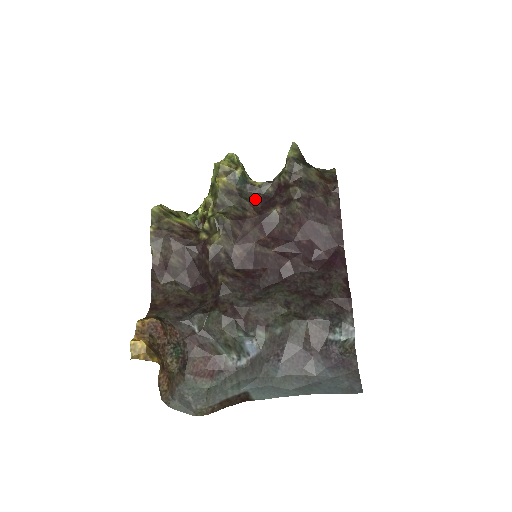
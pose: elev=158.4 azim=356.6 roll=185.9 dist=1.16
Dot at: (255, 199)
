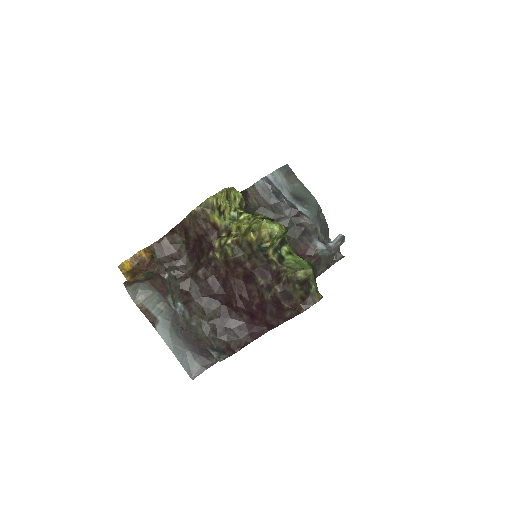
Dot at: (261, 261)
